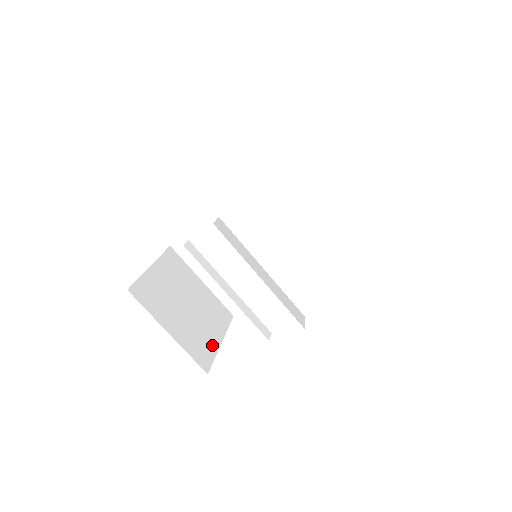
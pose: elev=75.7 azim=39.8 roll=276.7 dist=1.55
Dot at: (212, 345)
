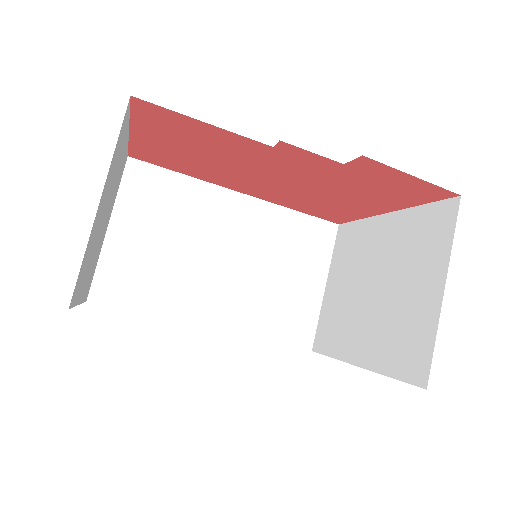
Dot at: (81, 289)
